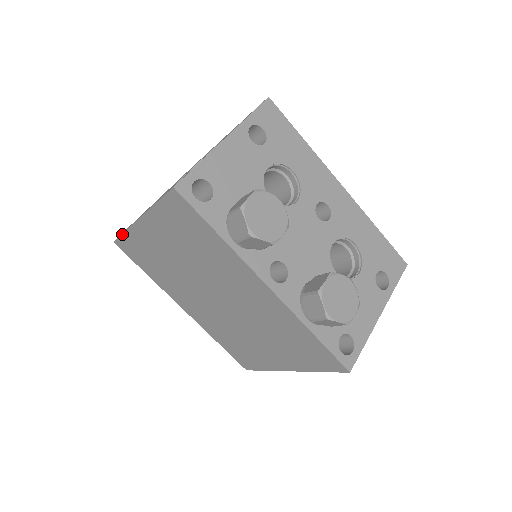
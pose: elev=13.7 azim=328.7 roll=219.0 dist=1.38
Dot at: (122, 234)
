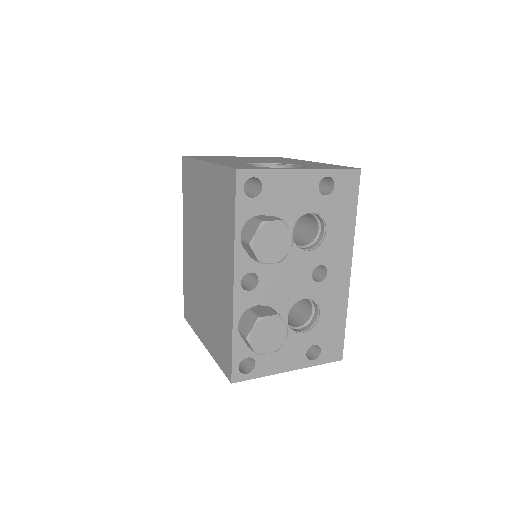
Dot at: (190, 158)
